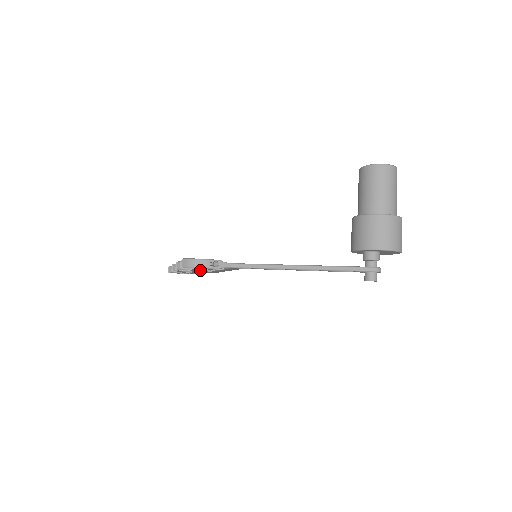
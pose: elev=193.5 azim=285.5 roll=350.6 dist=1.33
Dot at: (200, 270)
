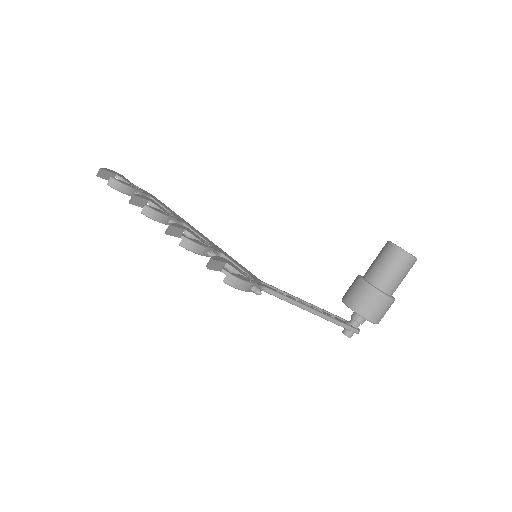
Dot at: (203, 255)
